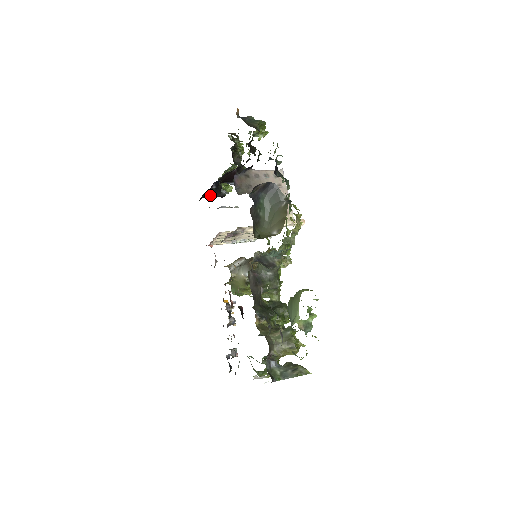
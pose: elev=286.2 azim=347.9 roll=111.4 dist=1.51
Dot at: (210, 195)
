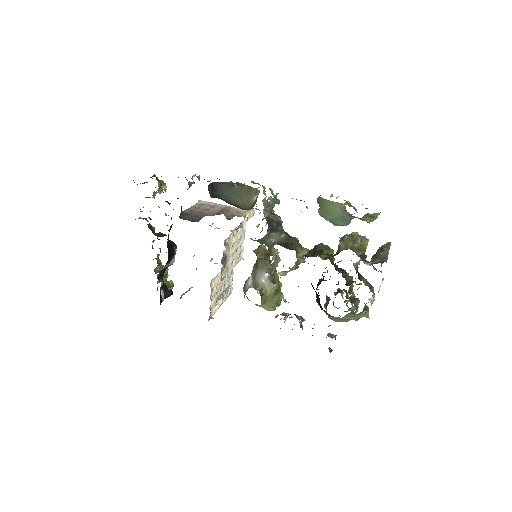
Dot at: occluded
